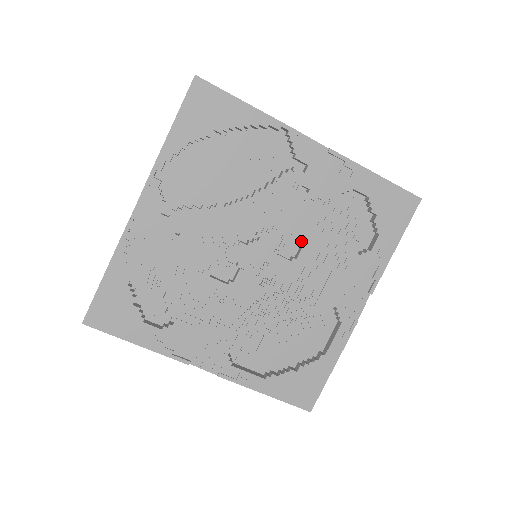
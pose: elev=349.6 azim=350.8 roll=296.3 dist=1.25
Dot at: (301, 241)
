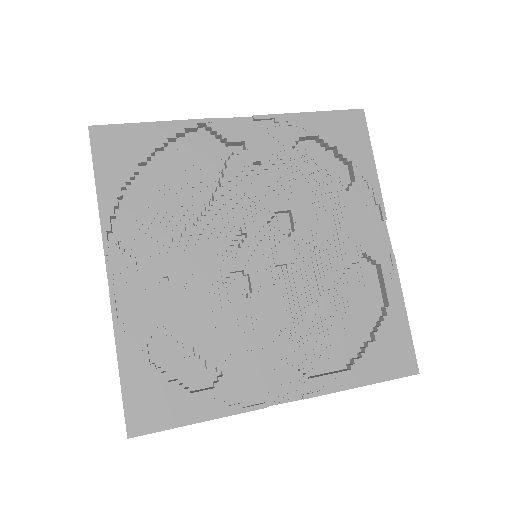
Dot at: (287, 214)
